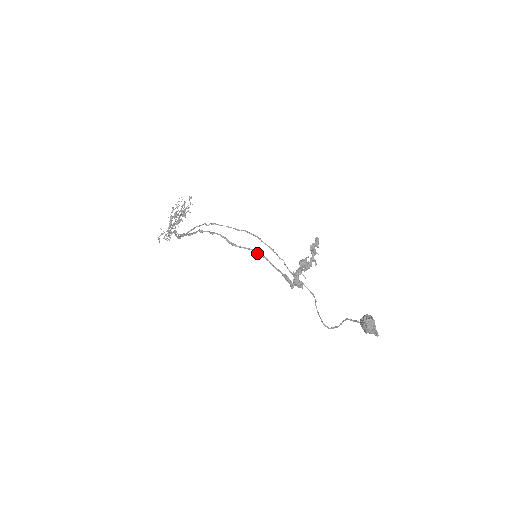
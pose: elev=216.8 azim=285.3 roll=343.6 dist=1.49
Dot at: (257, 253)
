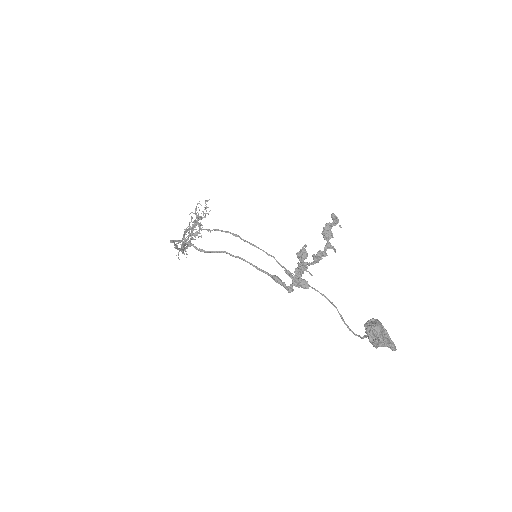
Dot at: (230, 255)
